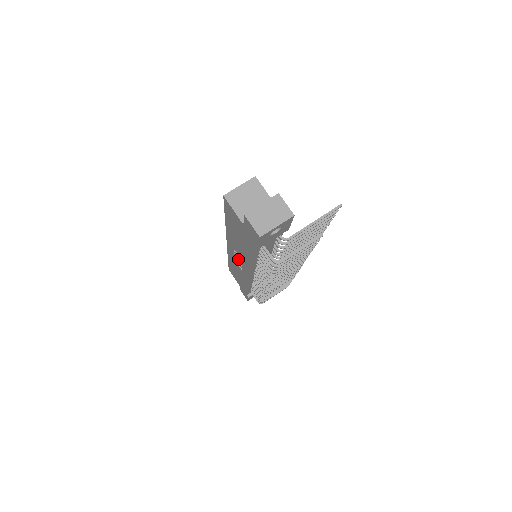
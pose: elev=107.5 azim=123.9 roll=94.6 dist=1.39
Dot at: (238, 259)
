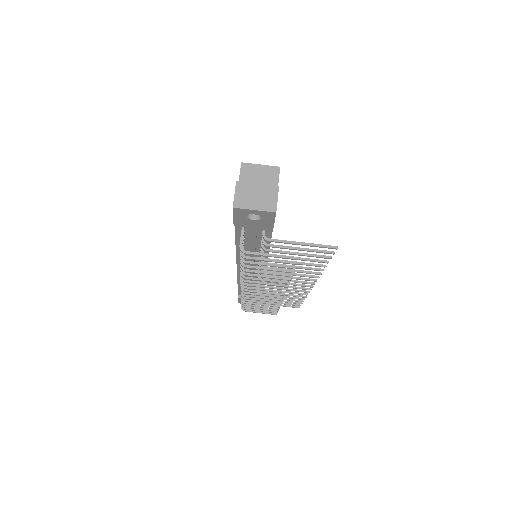
Dot at: occluded
